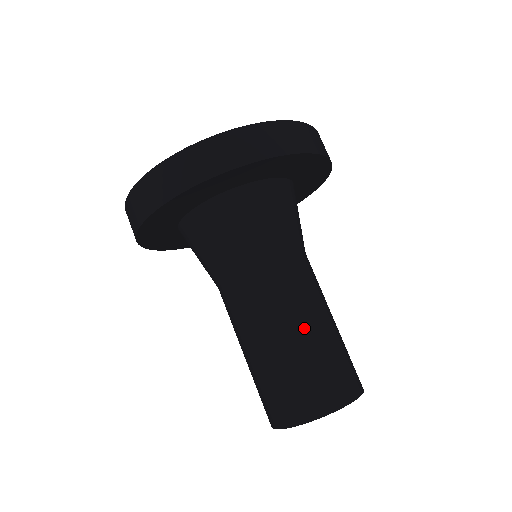
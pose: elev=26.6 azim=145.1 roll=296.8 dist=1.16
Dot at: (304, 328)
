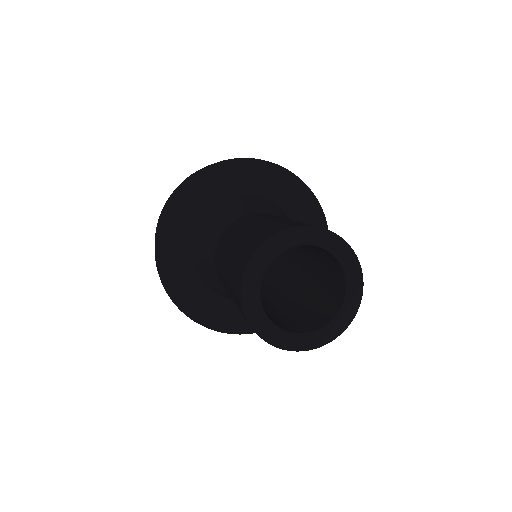
Dot at: (251, 225)
